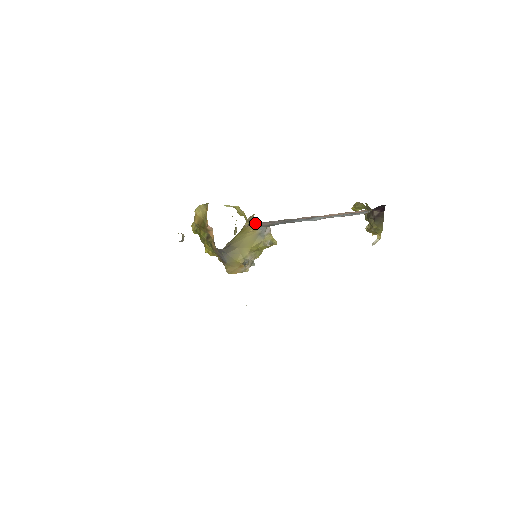
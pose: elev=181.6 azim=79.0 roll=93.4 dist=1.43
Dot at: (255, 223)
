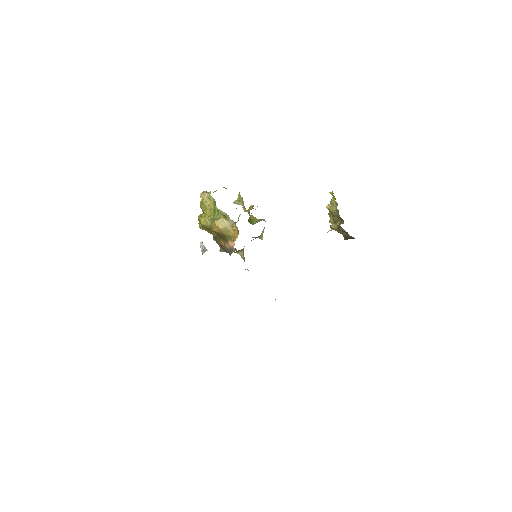
Dot at: occluded
